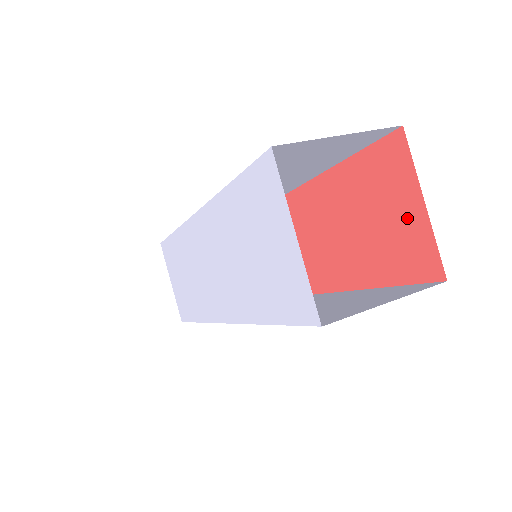
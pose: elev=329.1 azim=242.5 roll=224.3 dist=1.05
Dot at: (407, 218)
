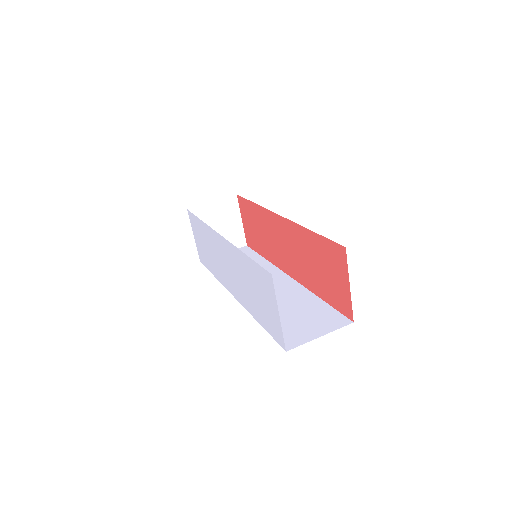
Dot at: (341, 285)
